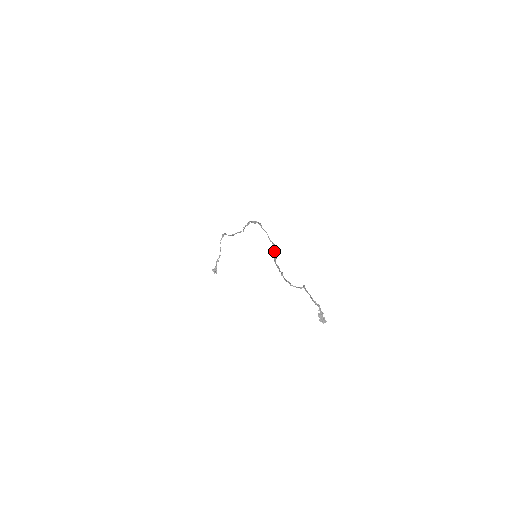
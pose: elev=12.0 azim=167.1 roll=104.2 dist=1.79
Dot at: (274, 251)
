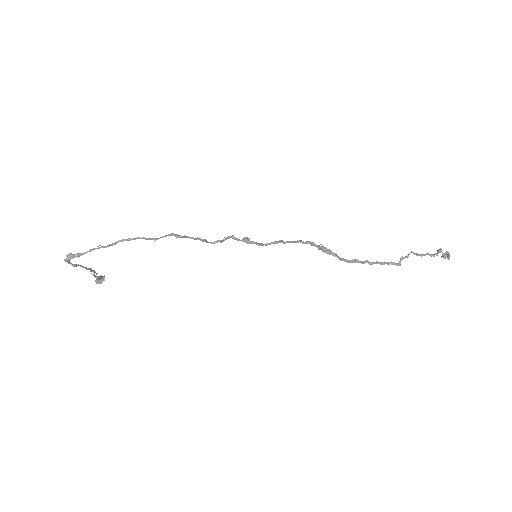
Dot at: occluded
